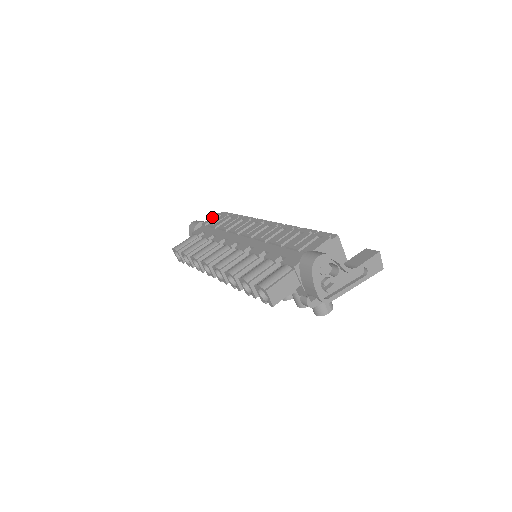
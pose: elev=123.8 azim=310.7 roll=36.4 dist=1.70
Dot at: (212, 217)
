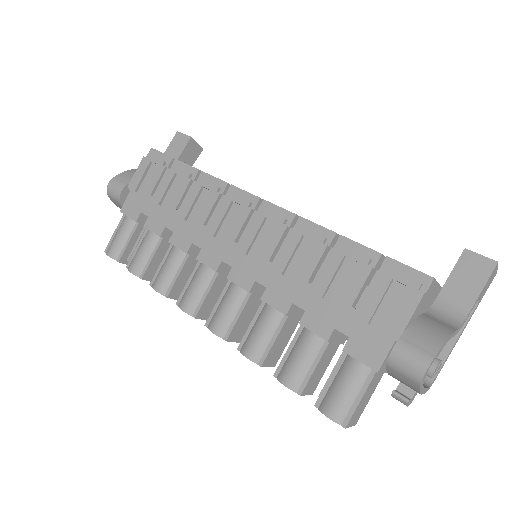
Dot at: (138, 169)
